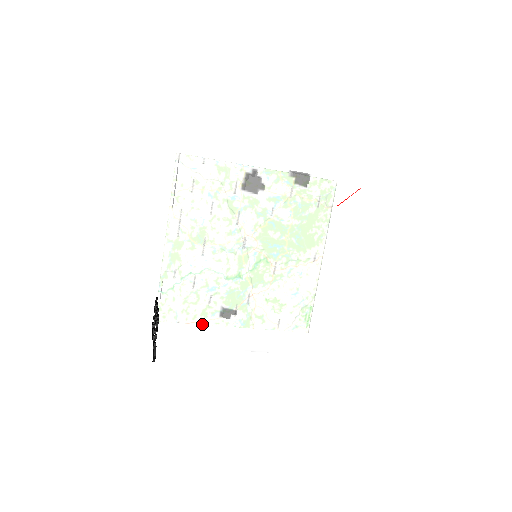
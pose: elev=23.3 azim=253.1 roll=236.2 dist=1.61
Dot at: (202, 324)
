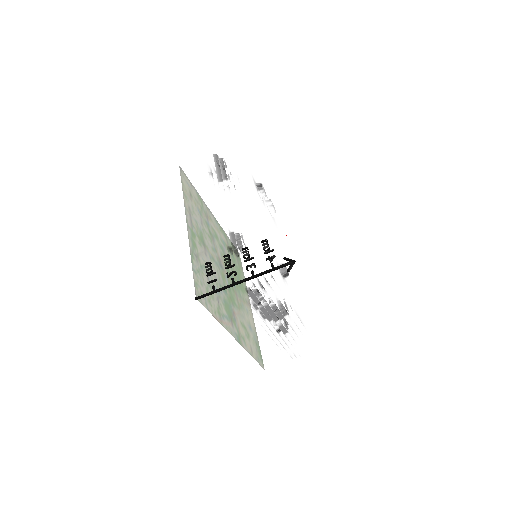
Dot at: (277, 272)
